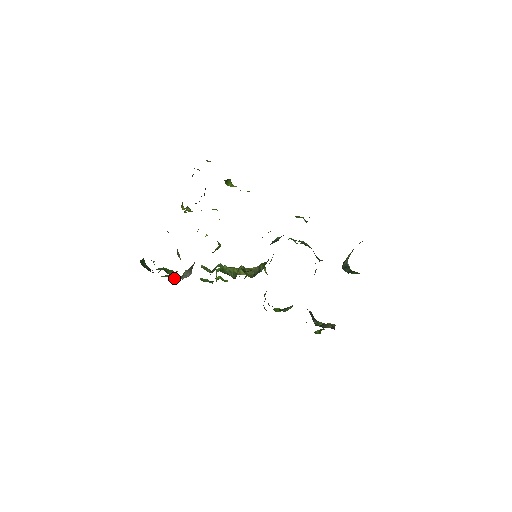
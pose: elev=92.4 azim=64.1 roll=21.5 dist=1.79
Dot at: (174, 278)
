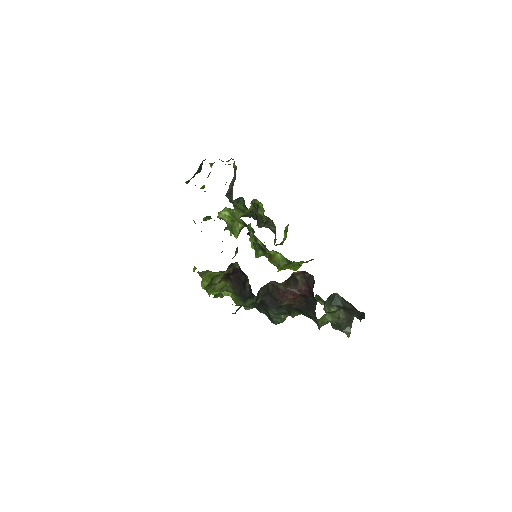
Dot at: occluded
